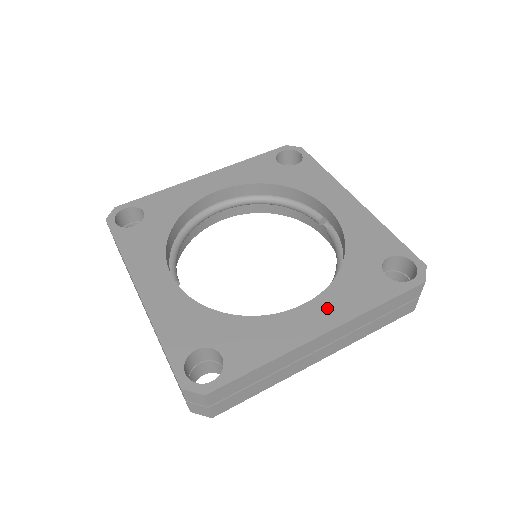
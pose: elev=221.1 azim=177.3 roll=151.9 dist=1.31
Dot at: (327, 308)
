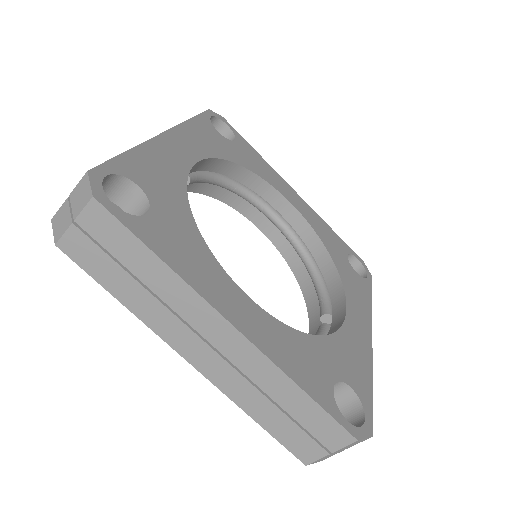
Dot at: (262, 325)
